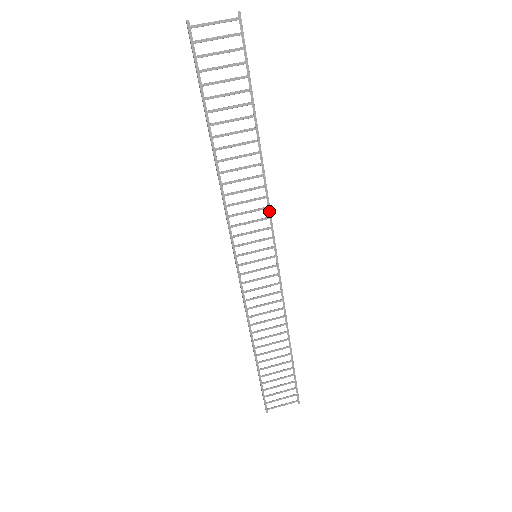
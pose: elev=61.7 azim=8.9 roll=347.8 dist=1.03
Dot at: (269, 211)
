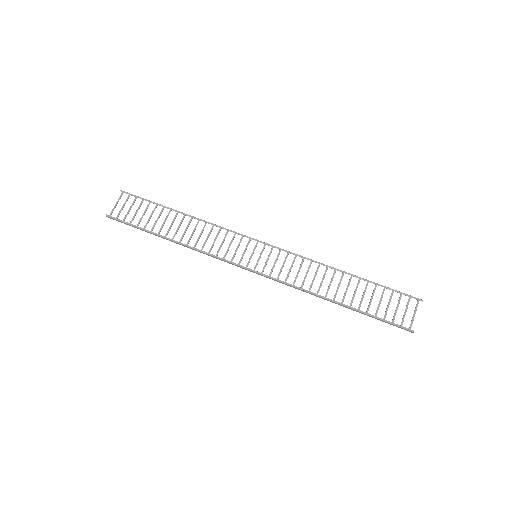
Dot at: (231, 231)
